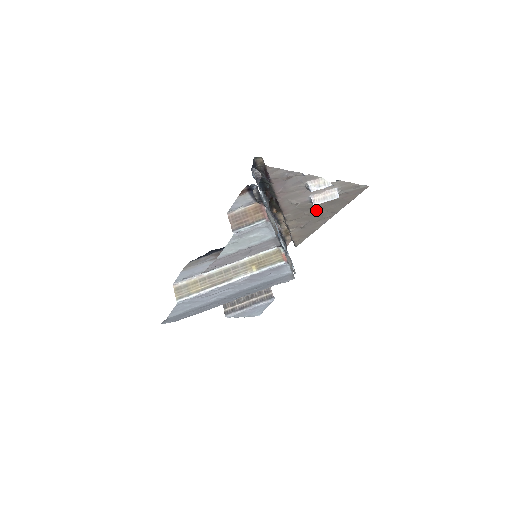
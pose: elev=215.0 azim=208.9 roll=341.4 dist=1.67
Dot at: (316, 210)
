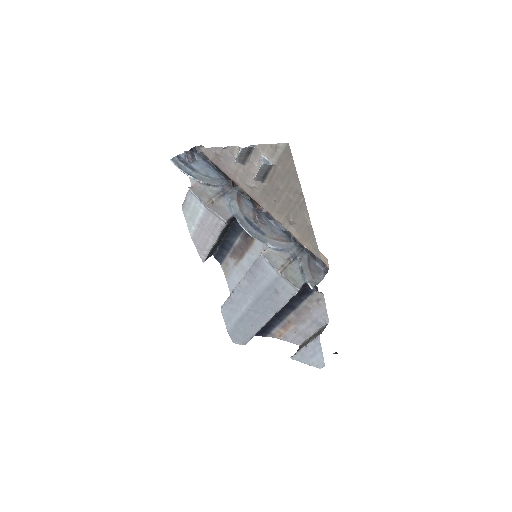
Dot at: (280, 193)
